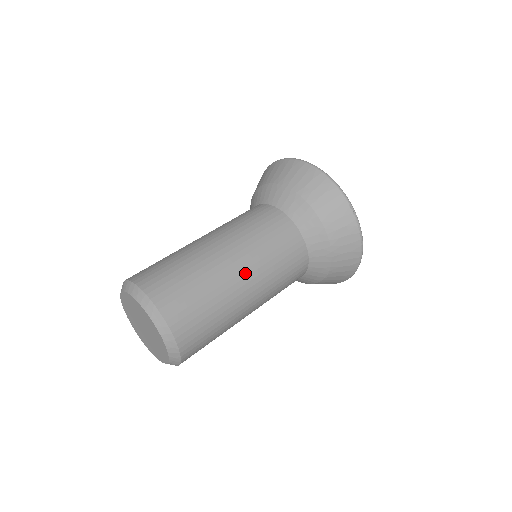
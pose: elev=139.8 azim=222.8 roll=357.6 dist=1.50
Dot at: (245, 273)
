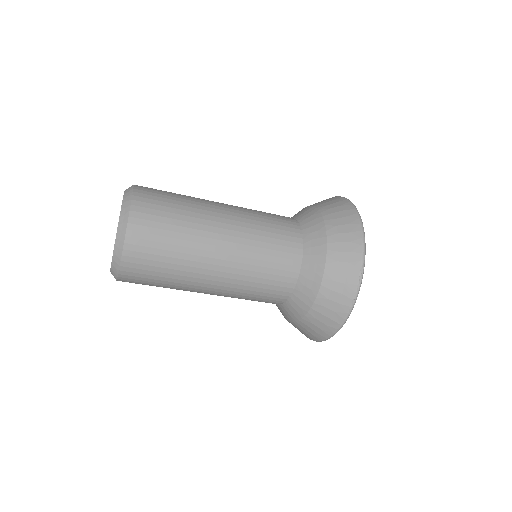
Dot at: (224, 250)
